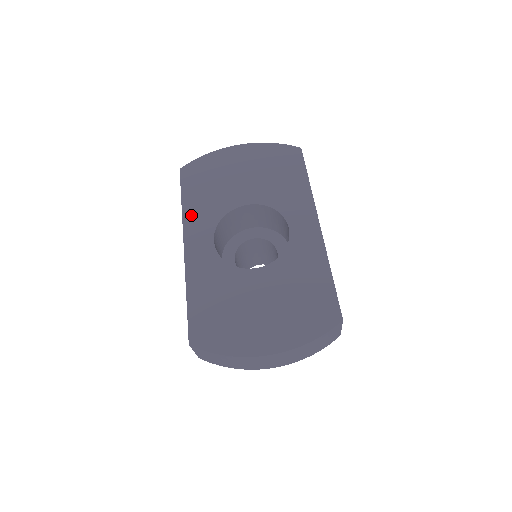
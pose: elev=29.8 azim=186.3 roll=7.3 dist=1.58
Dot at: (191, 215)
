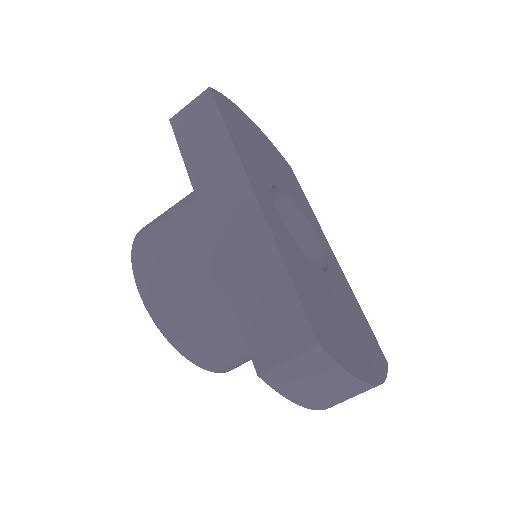
Dot at: (245, 157)
